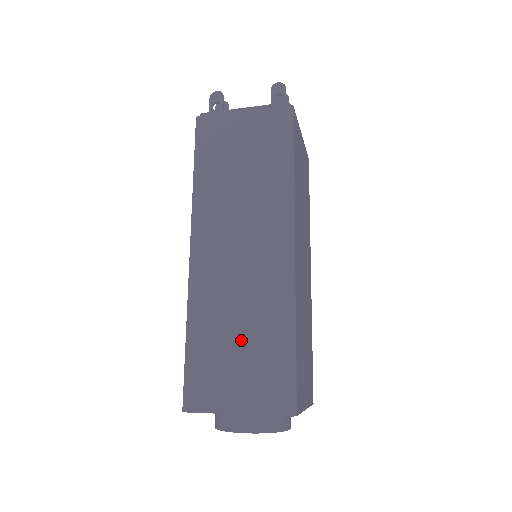
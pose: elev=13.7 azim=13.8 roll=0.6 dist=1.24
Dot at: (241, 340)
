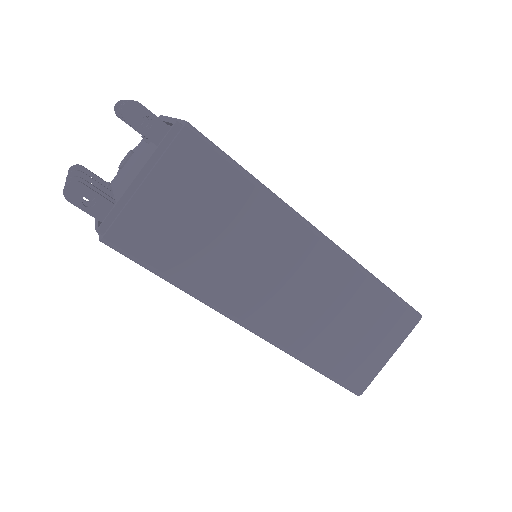
Dot at: (354, 327)
